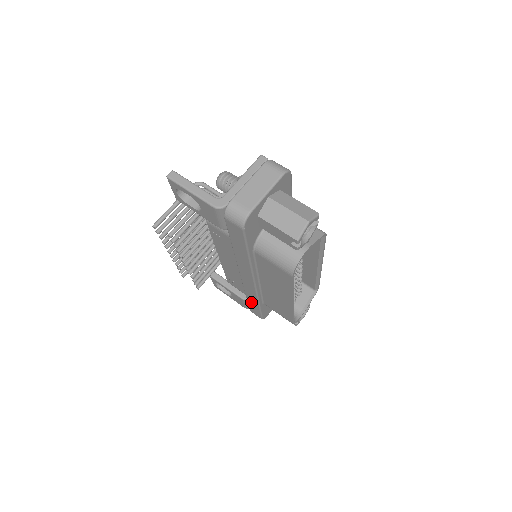
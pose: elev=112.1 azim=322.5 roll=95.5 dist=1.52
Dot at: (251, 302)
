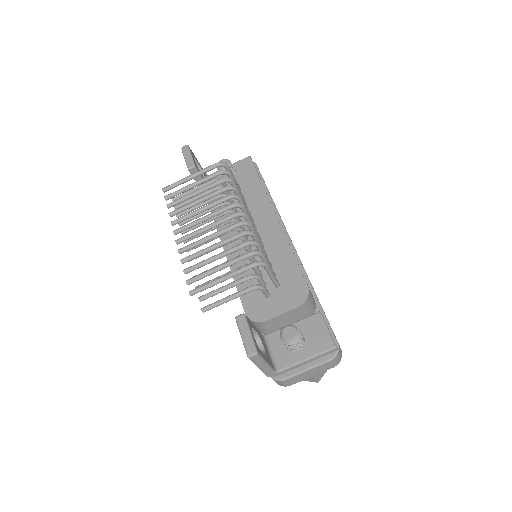
Dot at: occluded
